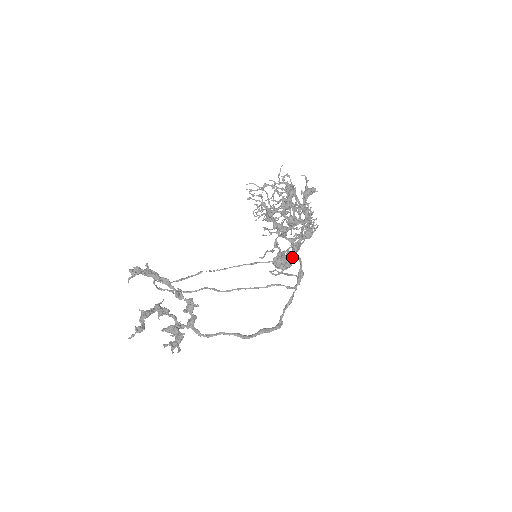
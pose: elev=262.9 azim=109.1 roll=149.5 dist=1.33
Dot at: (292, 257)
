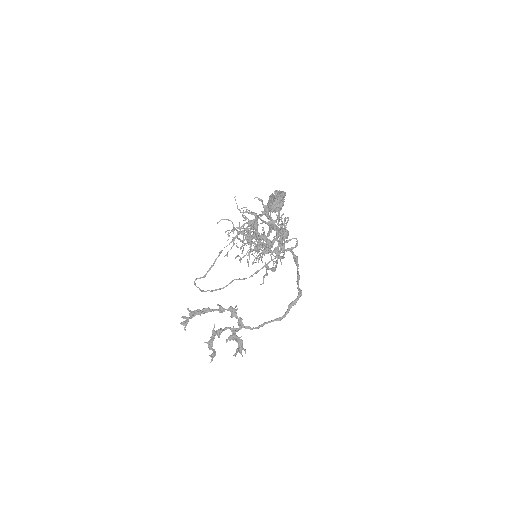
Dot at: (281, 197)
